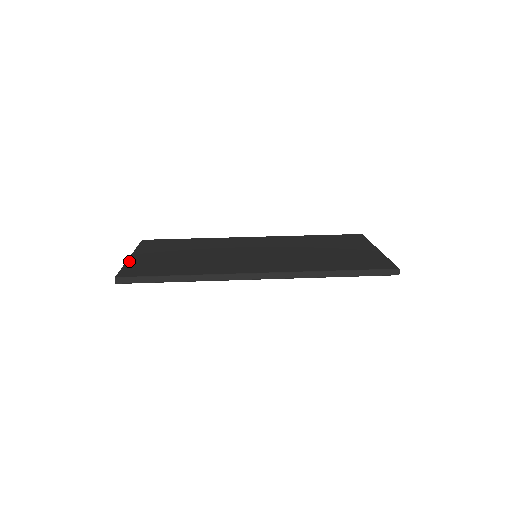
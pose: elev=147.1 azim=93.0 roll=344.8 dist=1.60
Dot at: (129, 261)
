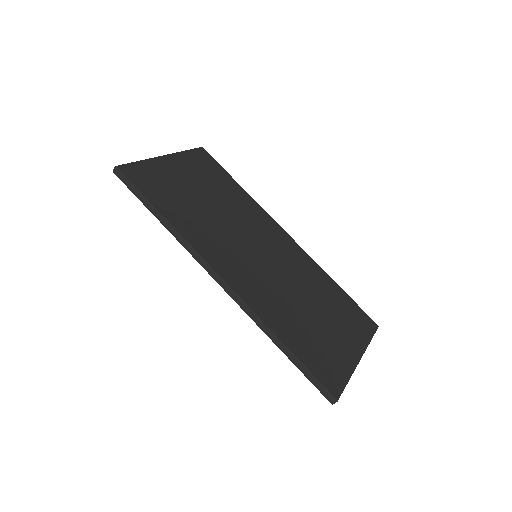
Dot at: (154, 160)
